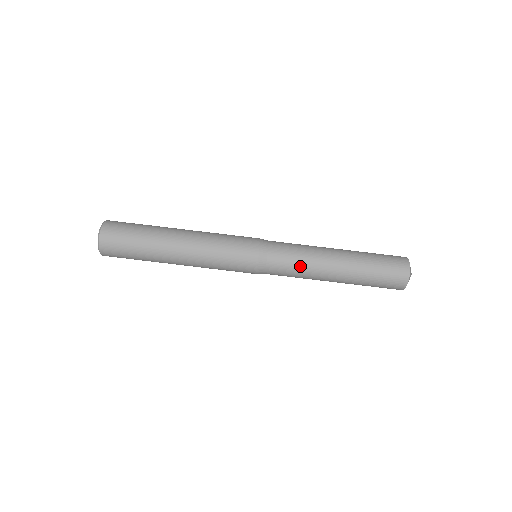
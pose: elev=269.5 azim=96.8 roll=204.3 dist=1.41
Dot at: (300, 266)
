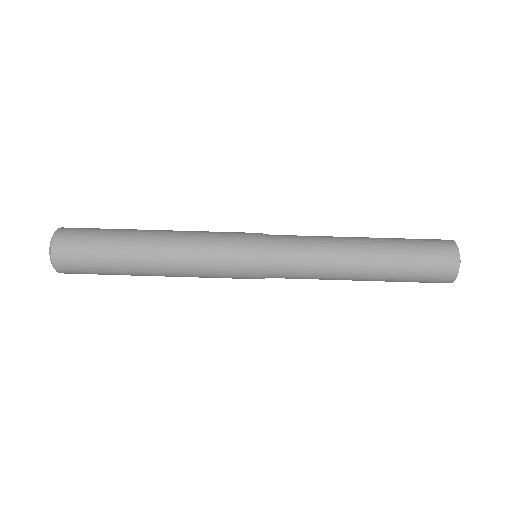
Dot at: (314, 268)
